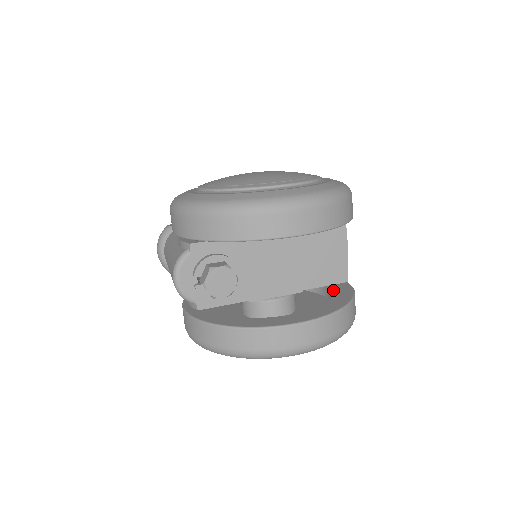
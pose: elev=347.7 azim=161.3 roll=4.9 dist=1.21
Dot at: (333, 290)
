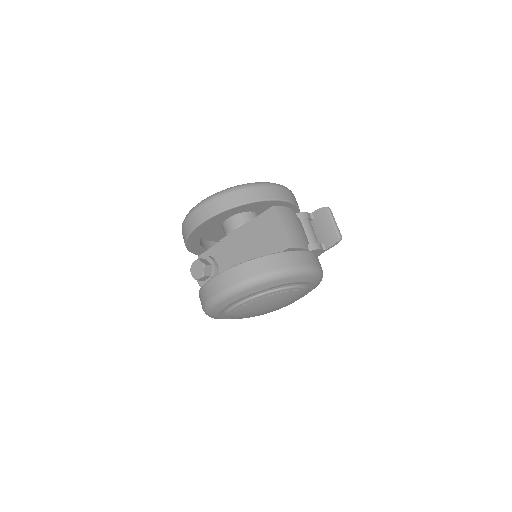
Dot at: occluded
